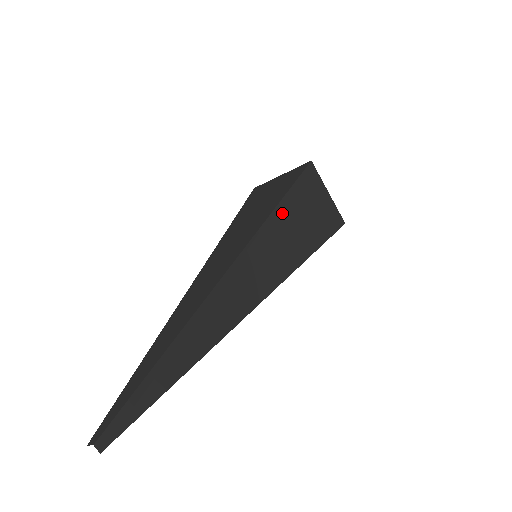
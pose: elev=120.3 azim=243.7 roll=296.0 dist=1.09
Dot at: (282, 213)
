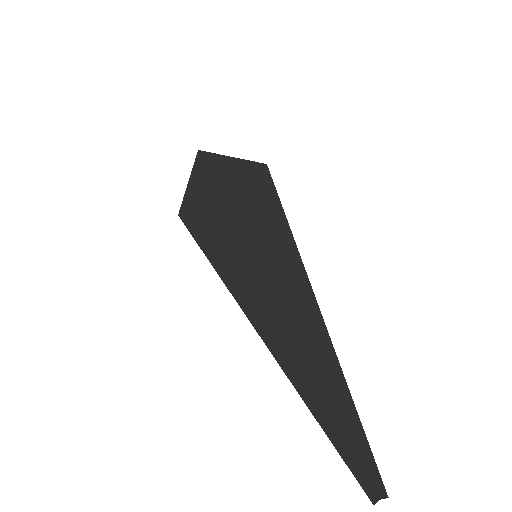
Dot at: (236, 208)
